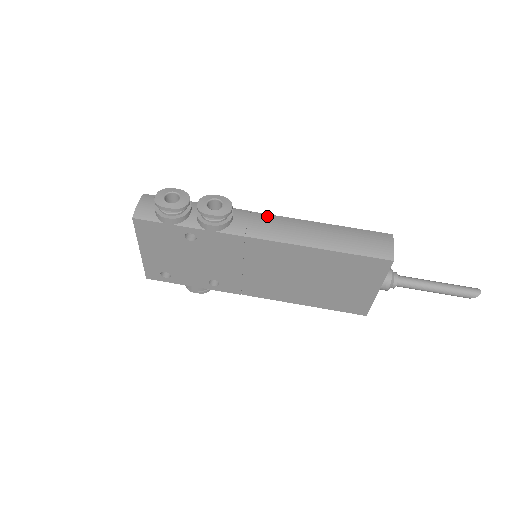
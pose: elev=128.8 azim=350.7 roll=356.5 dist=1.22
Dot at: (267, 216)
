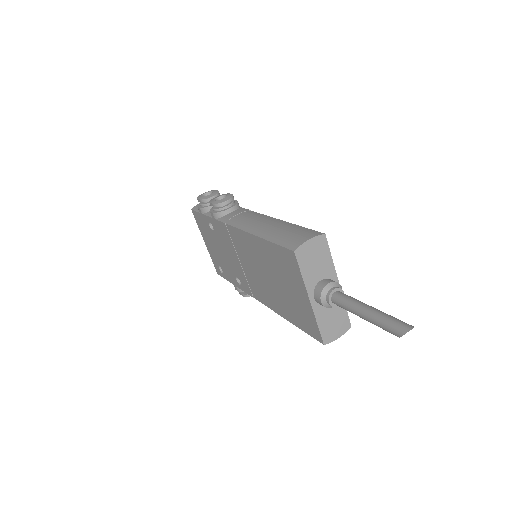
Dot at: (254, 213)
